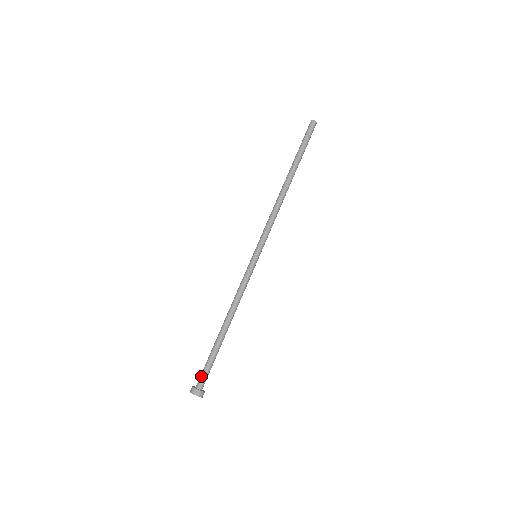
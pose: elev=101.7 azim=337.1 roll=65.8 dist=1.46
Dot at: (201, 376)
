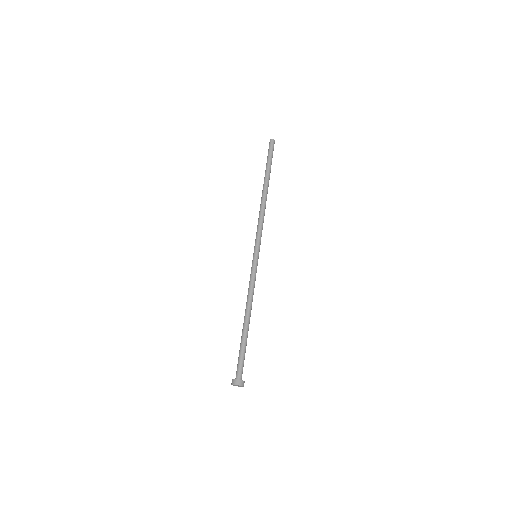
Dot at: (237, 368)
